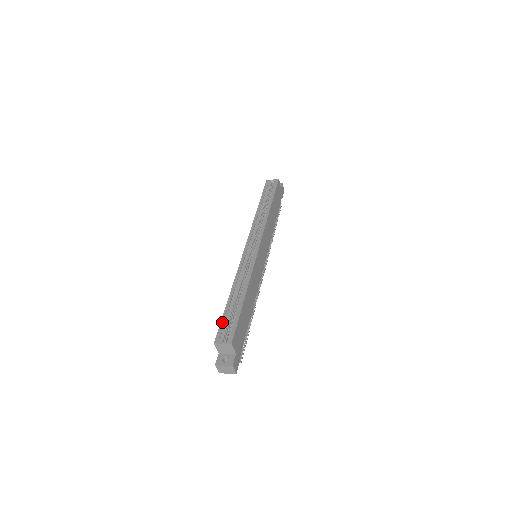
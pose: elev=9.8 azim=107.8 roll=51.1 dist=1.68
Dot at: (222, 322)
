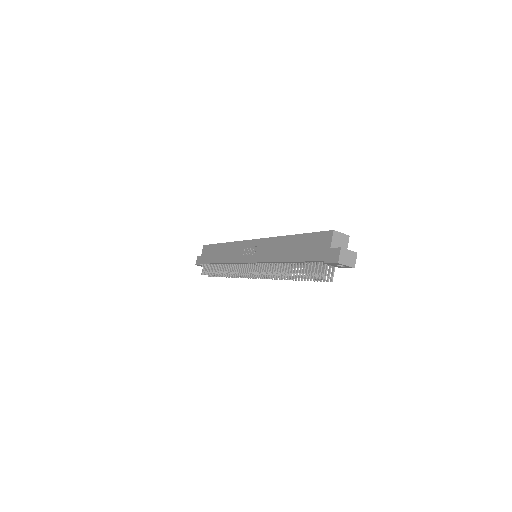
Dot at: (317, 232)
